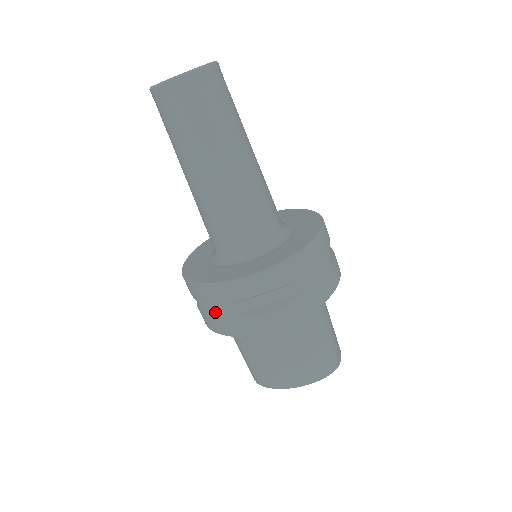
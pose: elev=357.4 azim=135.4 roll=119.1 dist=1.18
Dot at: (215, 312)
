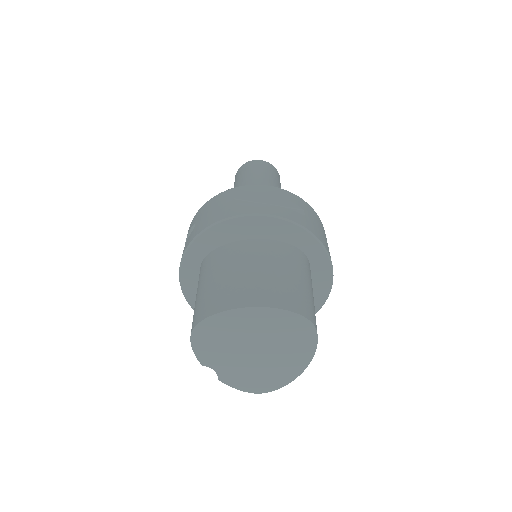
Dot at: (215, 209)
